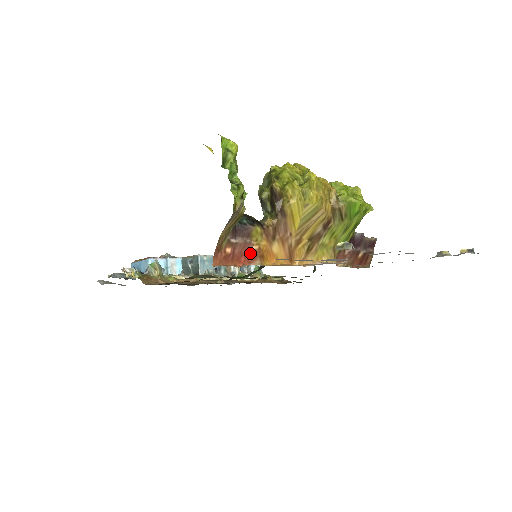
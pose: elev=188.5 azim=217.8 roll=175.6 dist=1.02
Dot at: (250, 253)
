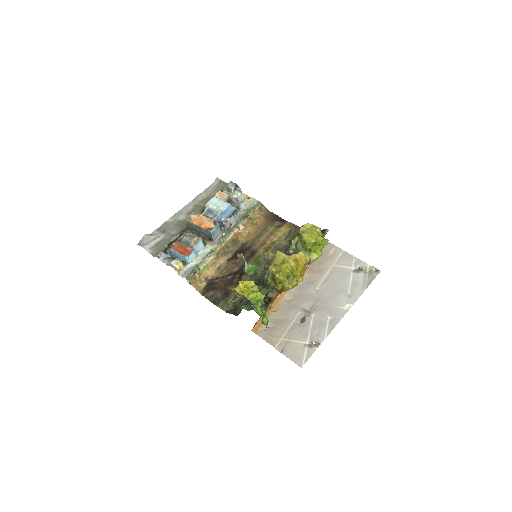
Dot at: occluded
